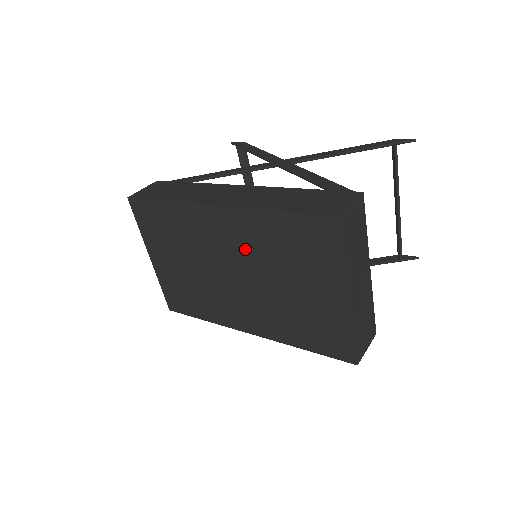
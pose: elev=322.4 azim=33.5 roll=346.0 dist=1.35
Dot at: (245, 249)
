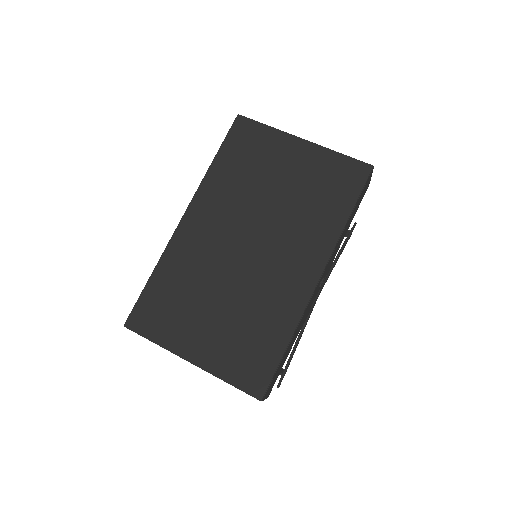
Dot at: (230, 212)
